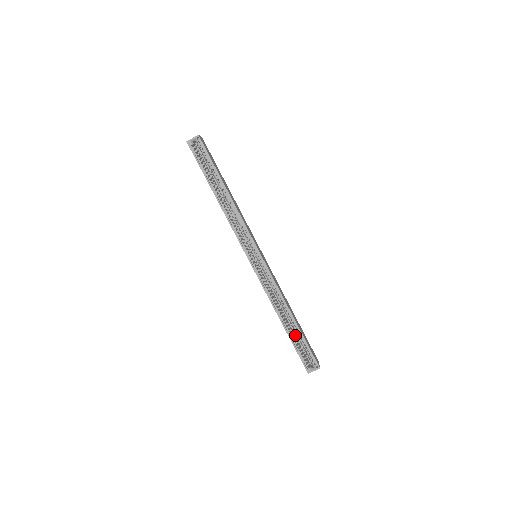
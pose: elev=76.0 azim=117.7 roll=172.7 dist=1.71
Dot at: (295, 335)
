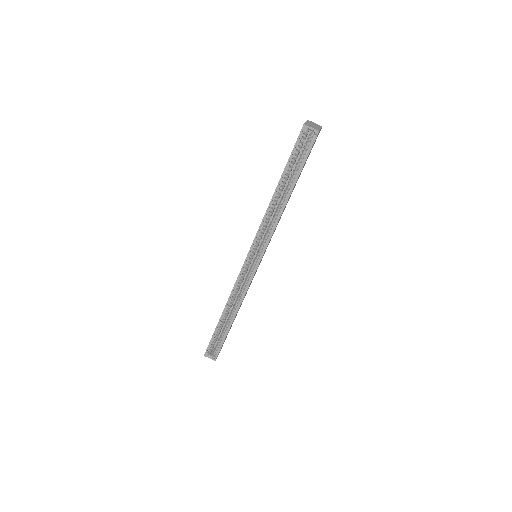
Dot at: (223, 325)
